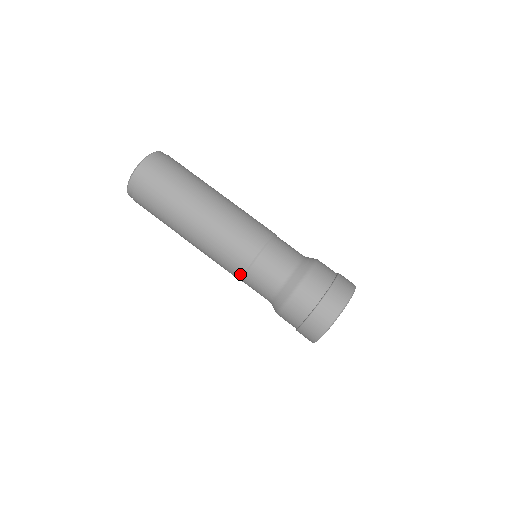
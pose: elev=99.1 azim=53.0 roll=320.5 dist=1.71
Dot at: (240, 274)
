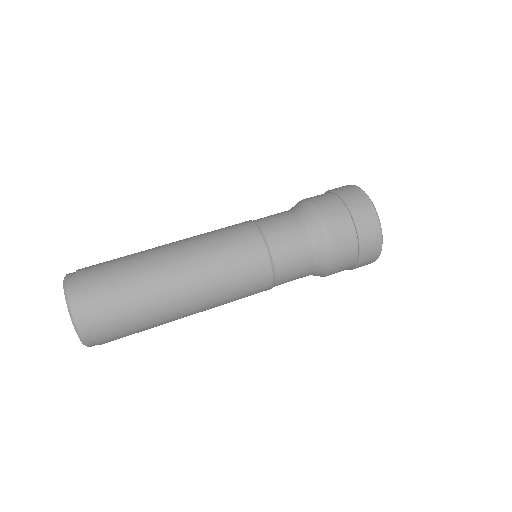
Dot at: (268, 269)
